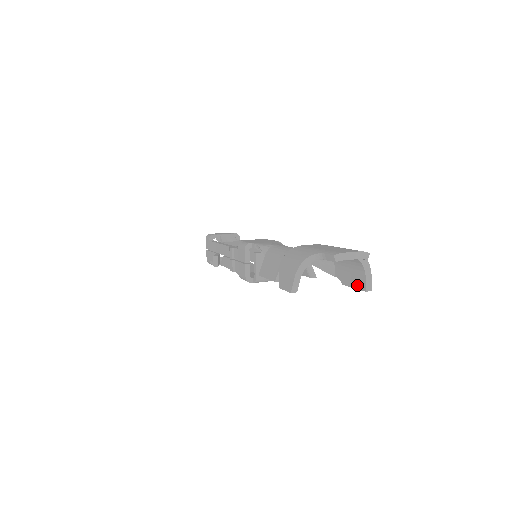
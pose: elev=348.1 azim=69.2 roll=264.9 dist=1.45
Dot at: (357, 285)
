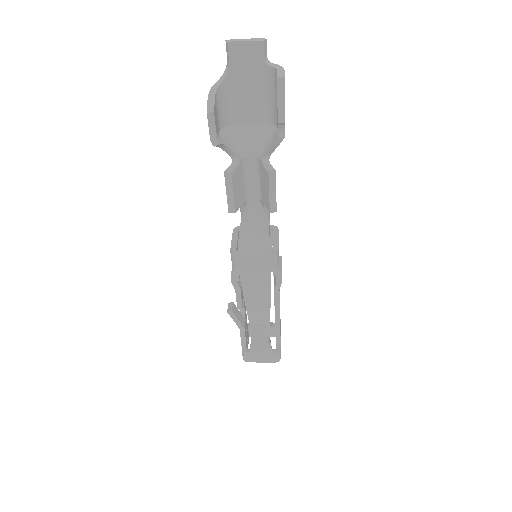
Dot at: (277, 91)
